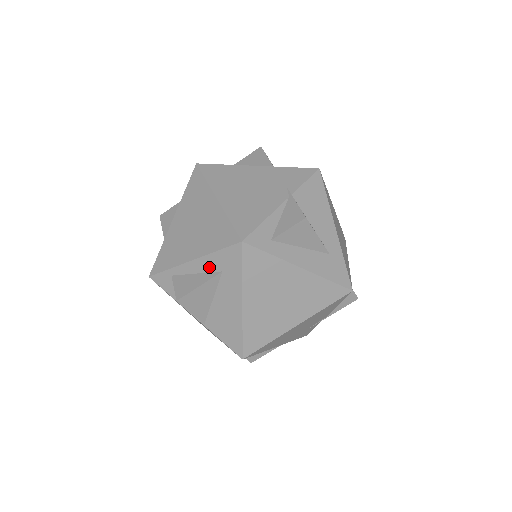
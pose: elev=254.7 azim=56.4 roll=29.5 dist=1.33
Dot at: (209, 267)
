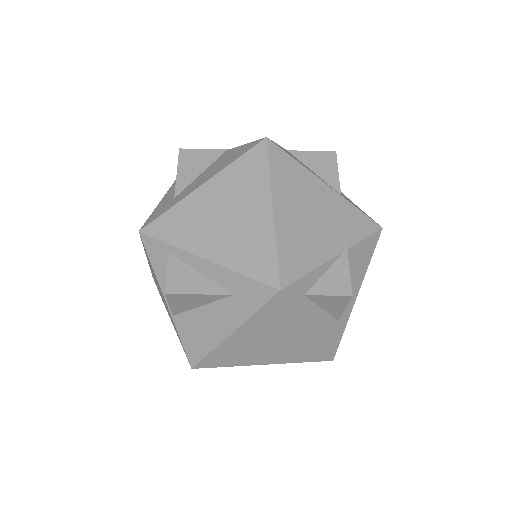
Dot at: (221, 280)
